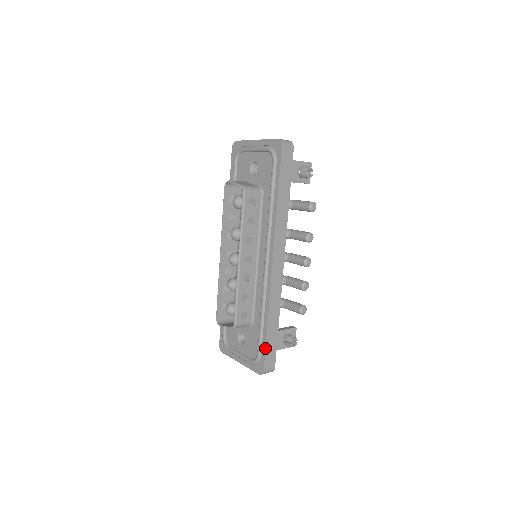
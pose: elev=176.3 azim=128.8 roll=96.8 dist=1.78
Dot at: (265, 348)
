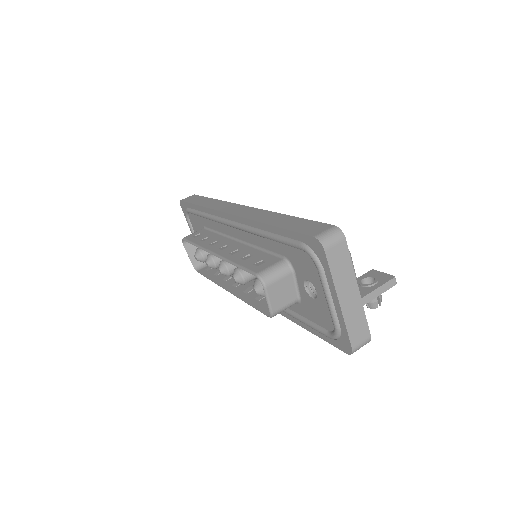
Dot at: occluded
